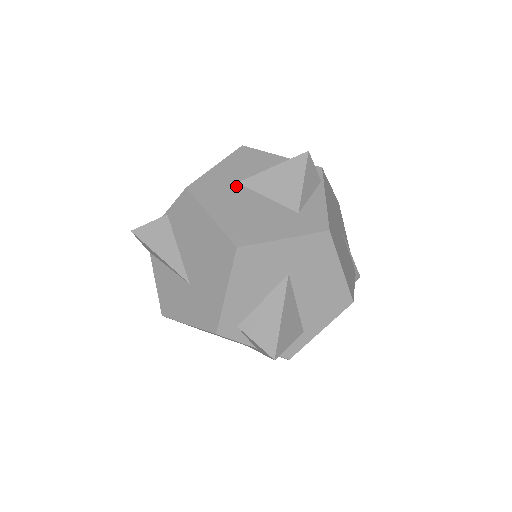
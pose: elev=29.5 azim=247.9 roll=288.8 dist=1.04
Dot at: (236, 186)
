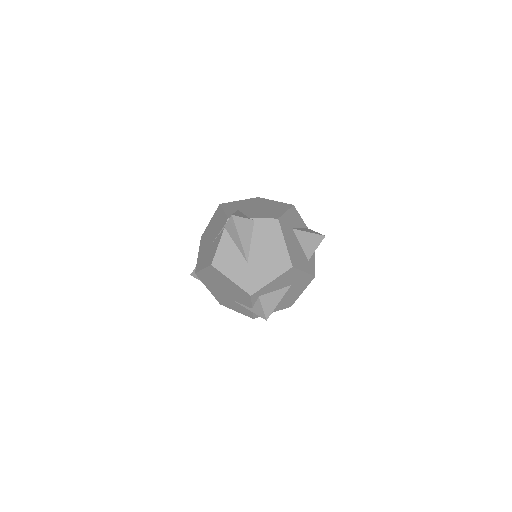
Dot at: (292, 230)
